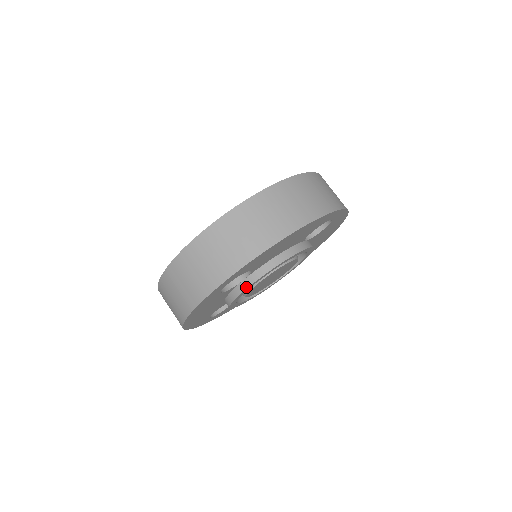
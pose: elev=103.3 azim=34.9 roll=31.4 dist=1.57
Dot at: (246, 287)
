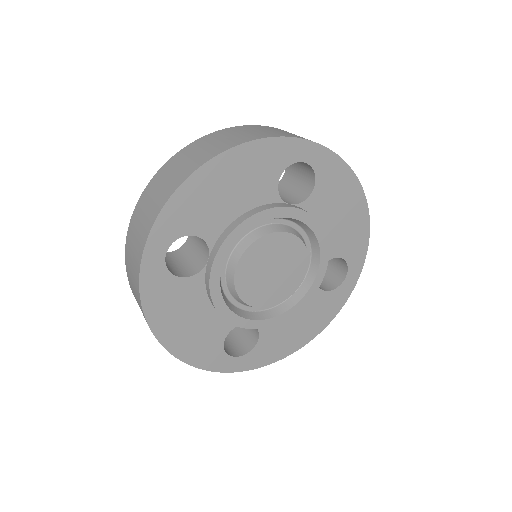
Dot at: (291, 206)
